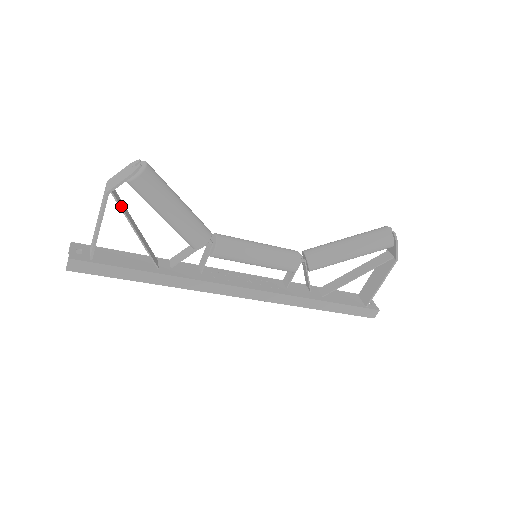
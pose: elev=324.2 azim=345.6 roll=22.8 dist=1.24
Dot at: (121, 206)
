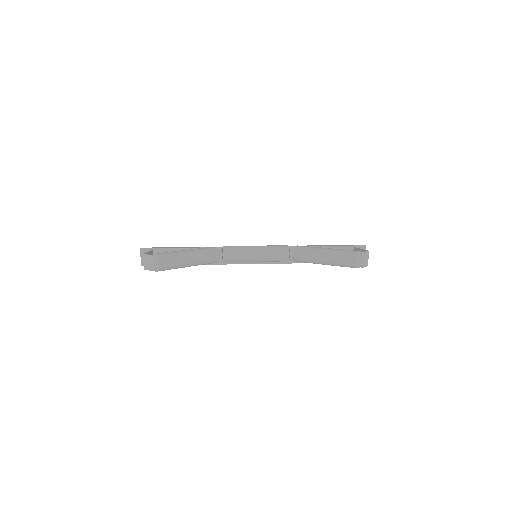
Dot at: occluded
